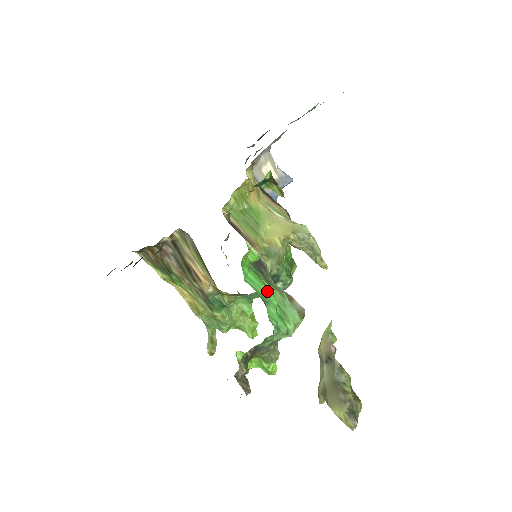
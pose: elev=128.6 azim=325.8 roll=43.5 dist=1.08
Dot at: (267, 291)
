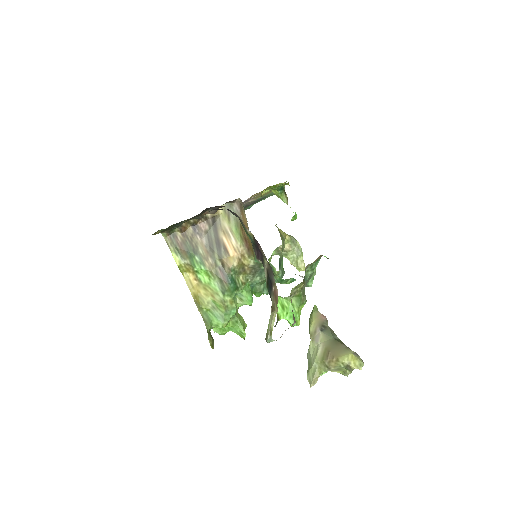
Dot at: occluded
